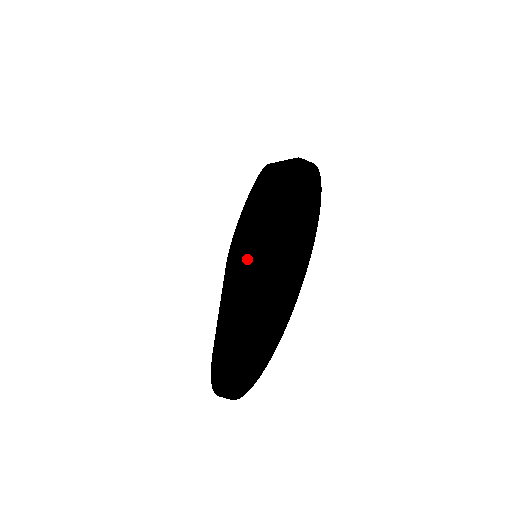
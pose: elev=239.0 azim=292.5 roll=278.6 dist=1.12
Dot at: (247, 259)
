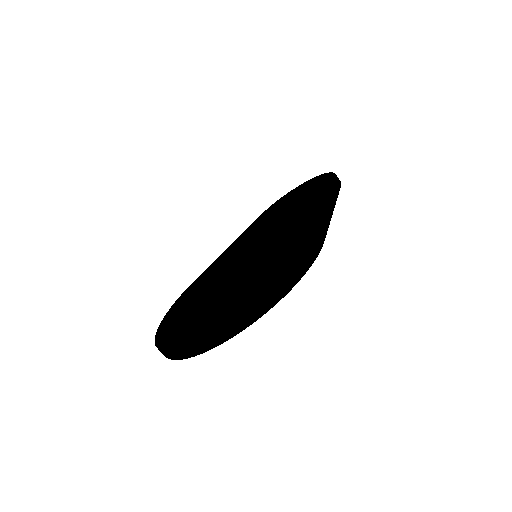
Dot at: (250, 252)
